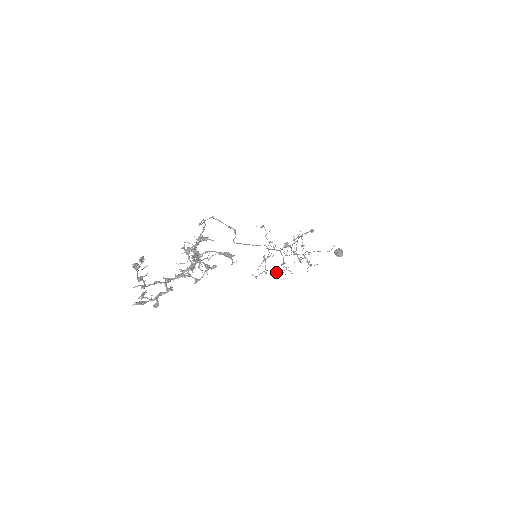
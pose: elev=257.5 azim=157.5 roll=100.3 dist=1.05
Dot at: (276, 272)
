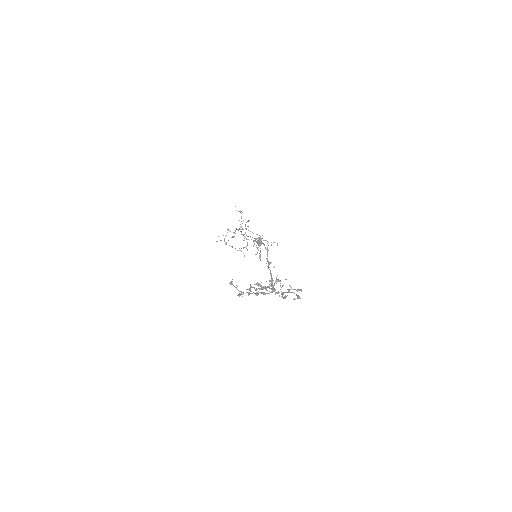
Dot at: occluded
